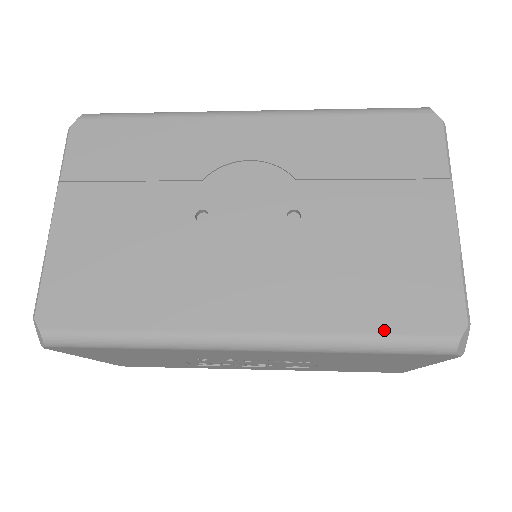
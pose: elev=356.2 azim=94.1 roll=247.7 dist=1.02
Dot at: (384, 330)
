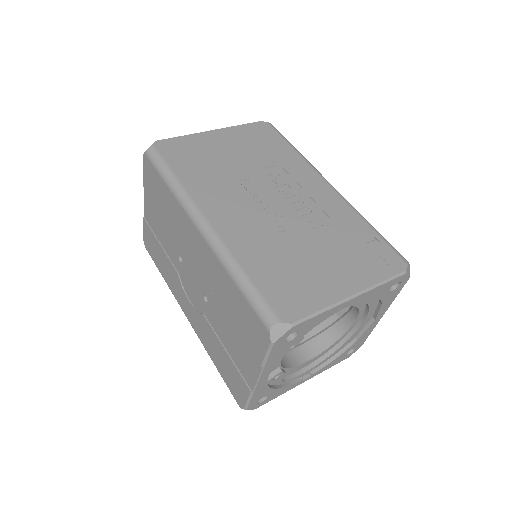
Dot at: (221, 373)
